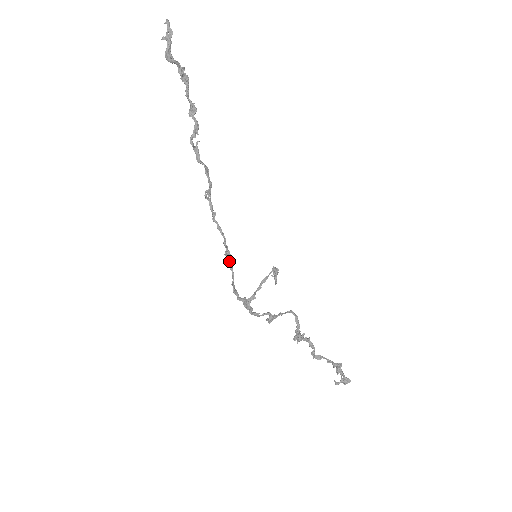
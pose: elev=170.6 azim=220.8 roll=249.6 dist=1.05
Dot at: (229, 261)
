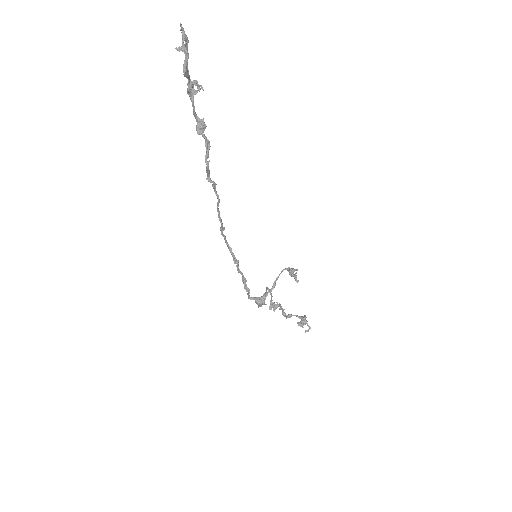
Dot at: occluded
